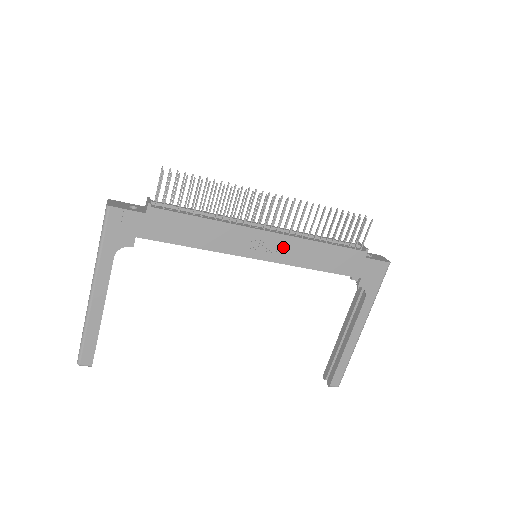
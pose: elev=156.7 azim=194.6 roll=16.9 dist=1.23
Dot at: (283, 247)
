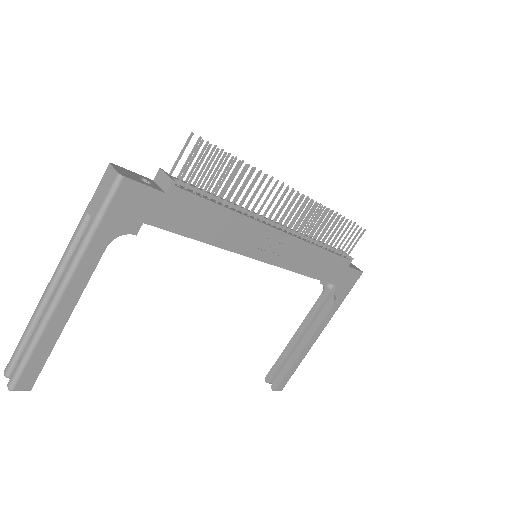
Dot at: (289, 250)
